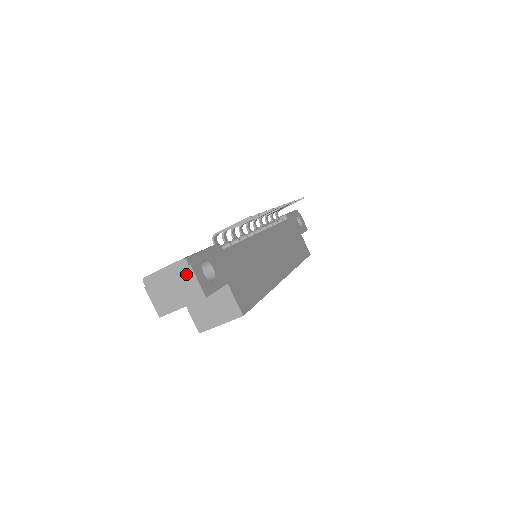
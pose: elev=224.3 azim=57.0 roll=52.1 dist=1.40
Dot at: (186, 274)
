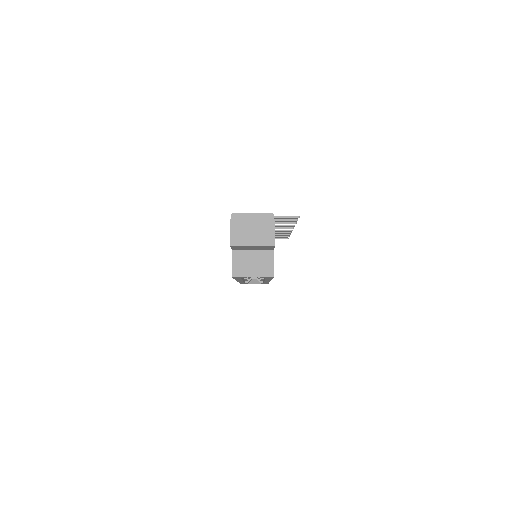
Dot at: (268, 224)
